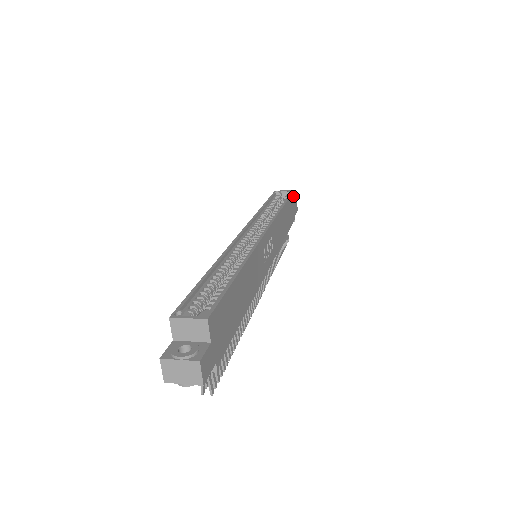
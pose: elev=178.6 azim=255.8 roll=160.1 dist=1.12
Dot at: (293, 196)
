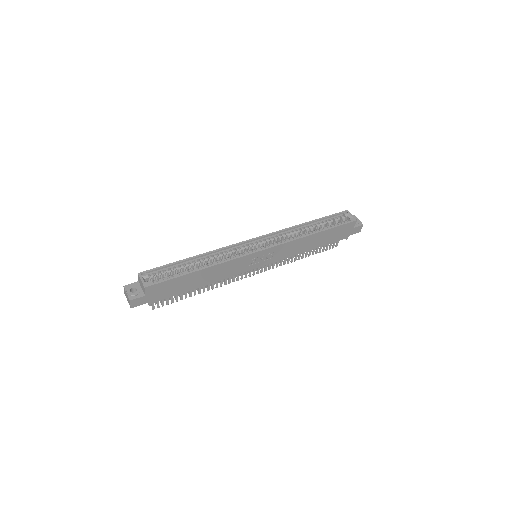
Dot at: (352, 224)
